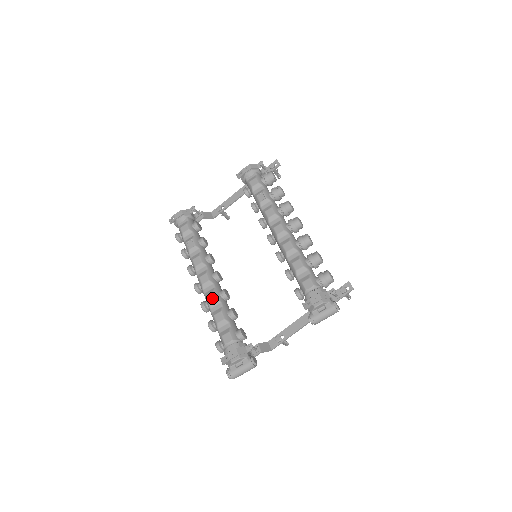
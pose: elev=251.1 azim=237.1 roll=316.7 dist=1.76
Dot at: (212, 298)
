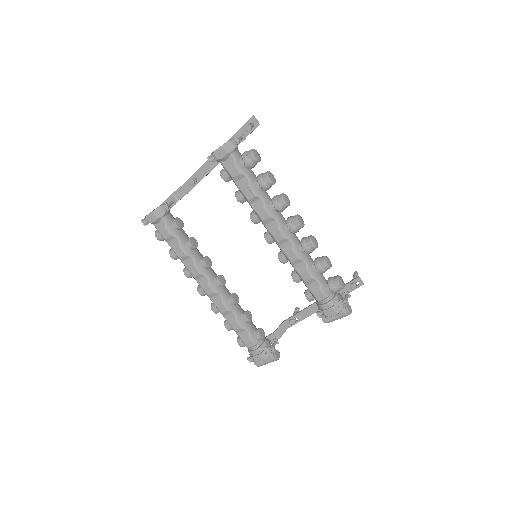
Dot at: (223, 309)
